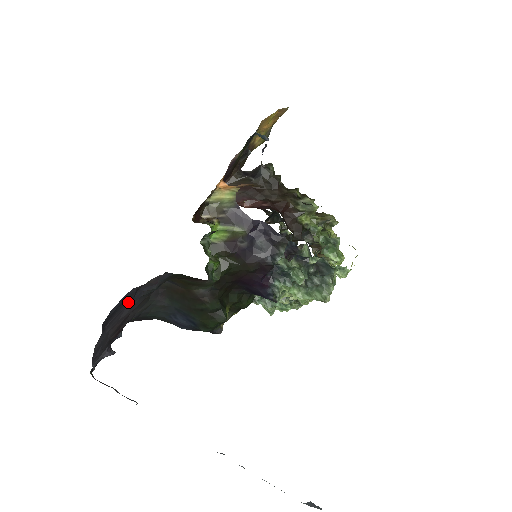
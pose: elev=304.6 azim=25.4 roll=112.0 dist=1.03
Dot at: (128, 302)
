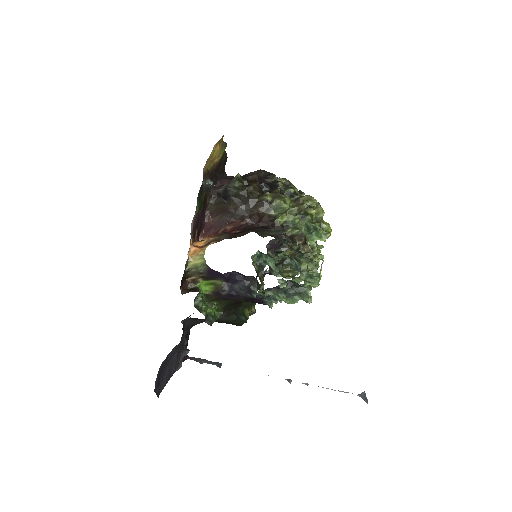
Dot at: (166, 364)
